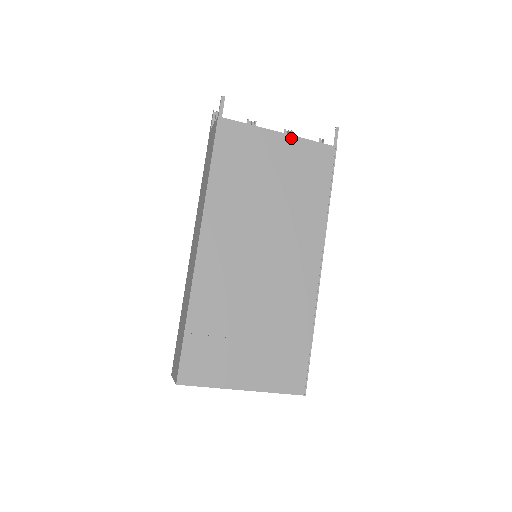
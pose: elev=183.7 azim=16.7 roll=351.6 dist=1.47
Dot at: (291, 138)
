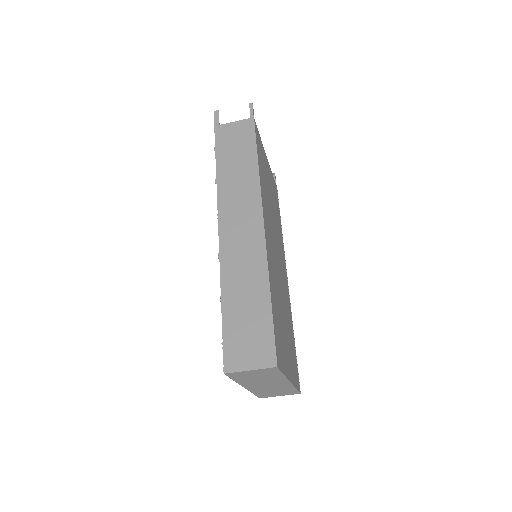
Dot at: (269, 165)
